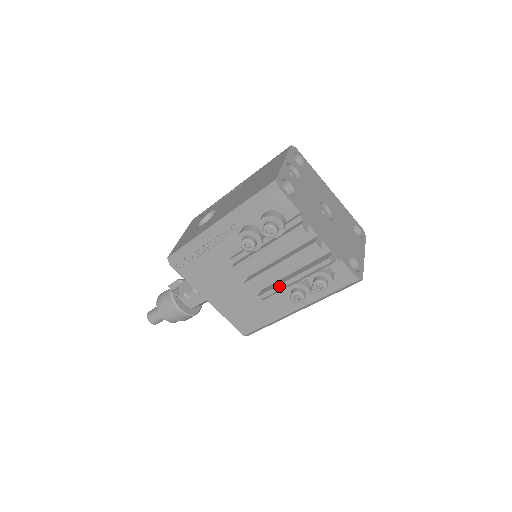
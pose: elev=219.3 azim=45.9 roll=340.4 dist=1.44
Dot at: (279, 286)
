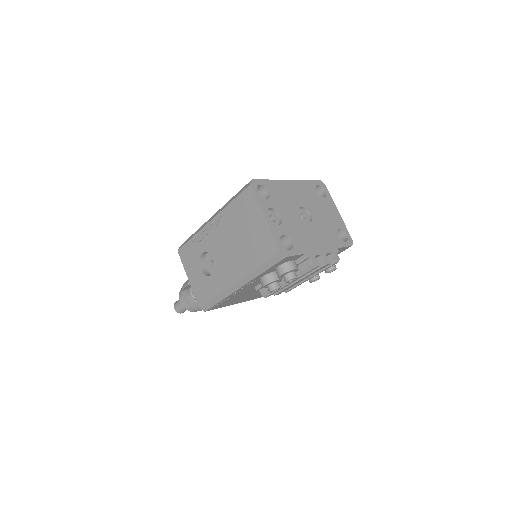
Dot at: (300, 284)
